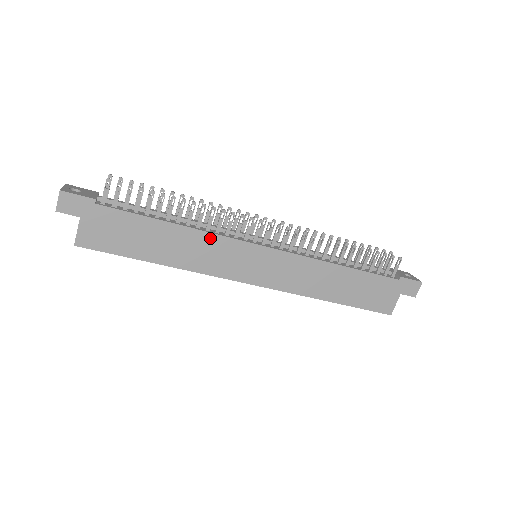
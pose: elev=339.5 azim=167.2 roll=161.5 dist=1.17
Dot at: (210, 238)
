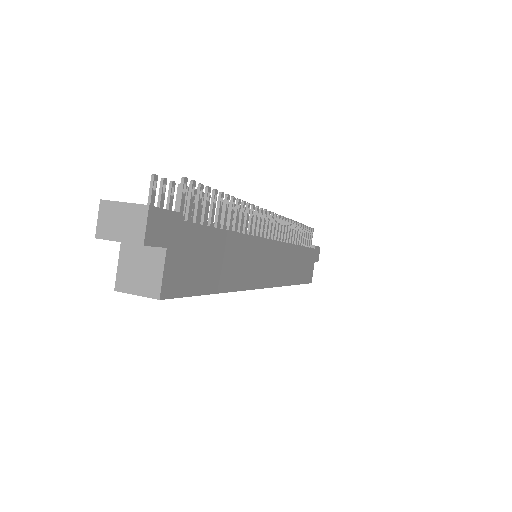
Dot at: (250, 242)
